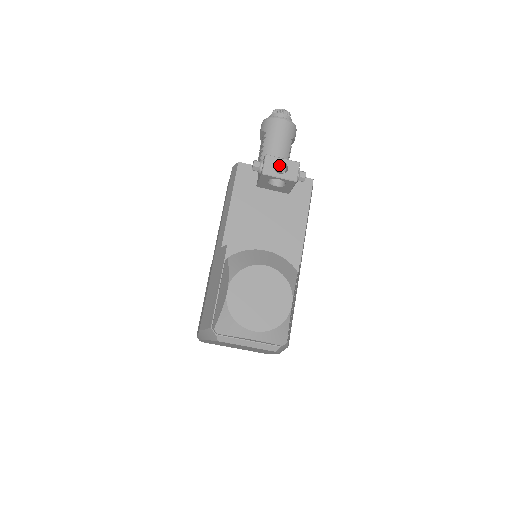
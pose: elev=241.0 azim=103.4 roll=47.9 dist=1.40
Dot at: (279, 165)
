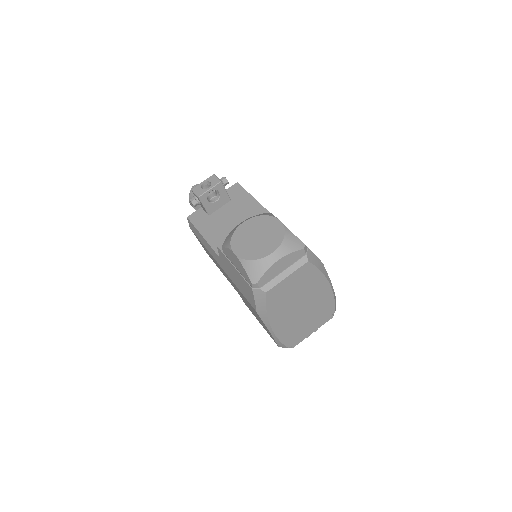
Dot at: occluded
